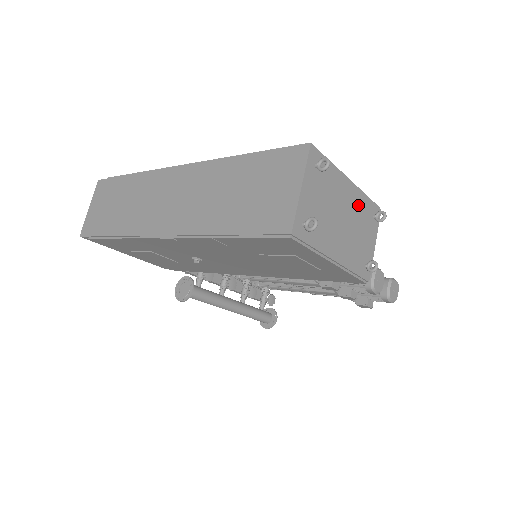
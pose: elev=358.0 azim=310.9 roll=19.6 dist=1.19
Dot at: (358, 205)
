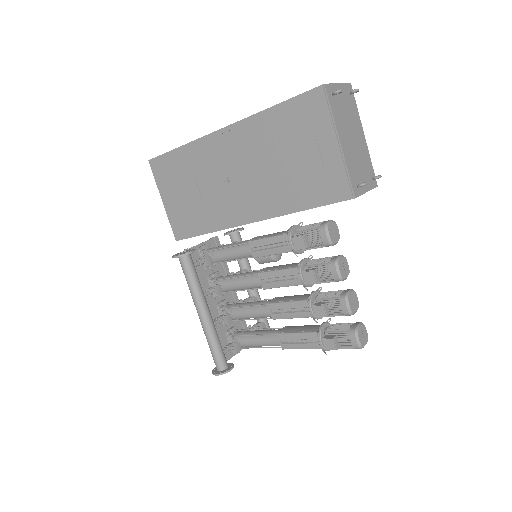
Dot at: (364, 153)
